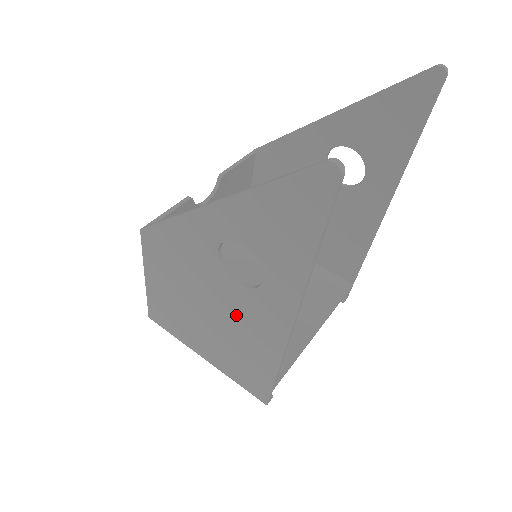
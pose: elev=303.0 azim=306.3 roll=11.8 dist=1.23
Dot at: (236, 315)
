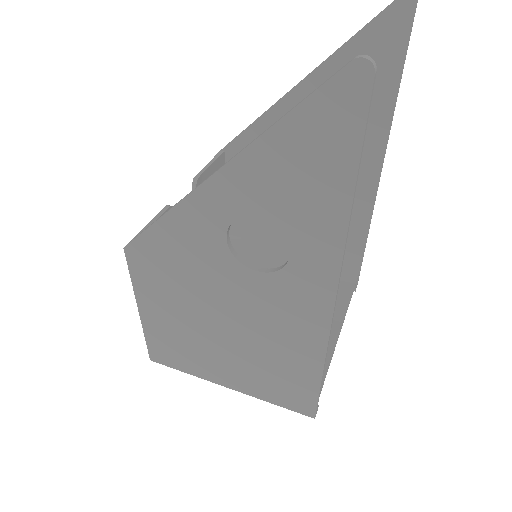
Dot at: (261, 314)
